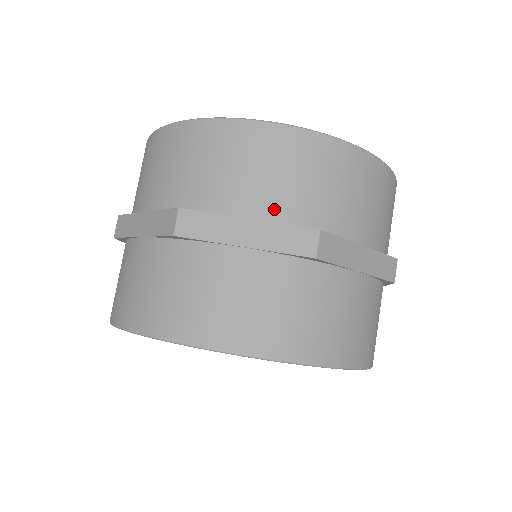
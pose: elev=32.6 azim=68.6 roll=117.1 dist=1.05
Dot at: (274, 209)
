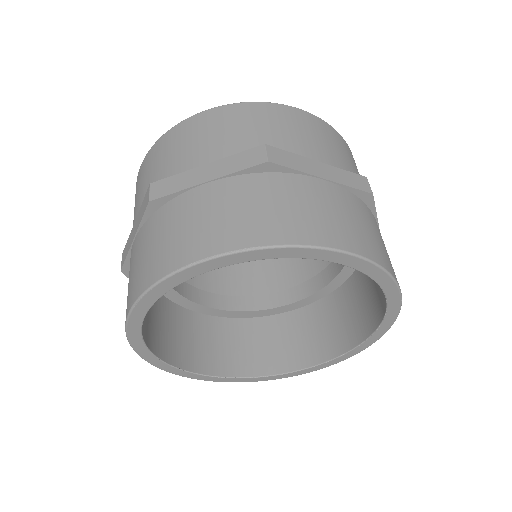
Dot at: (331, 161)
